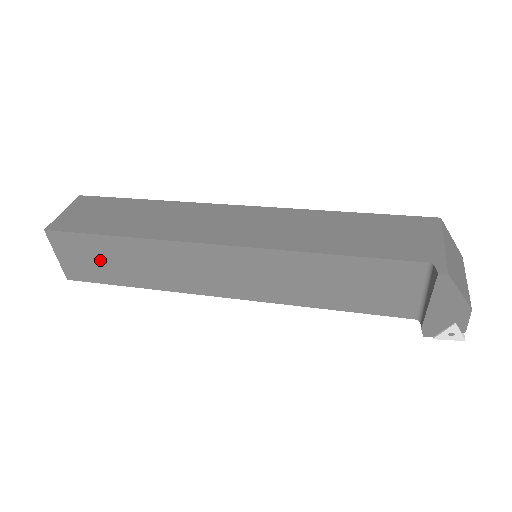
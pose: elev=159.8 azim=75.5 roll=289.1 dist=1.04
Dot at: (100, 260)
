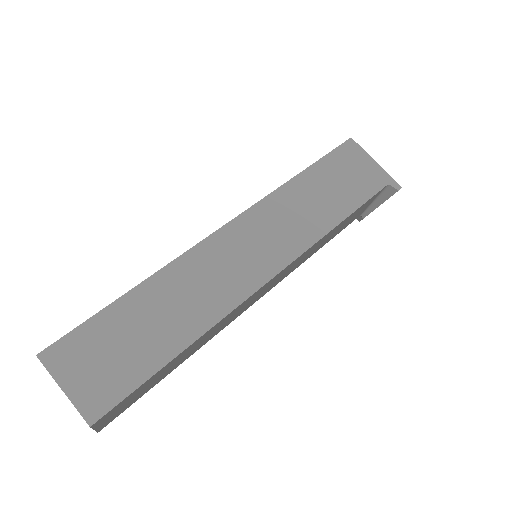
Dot at: (149, 385)
